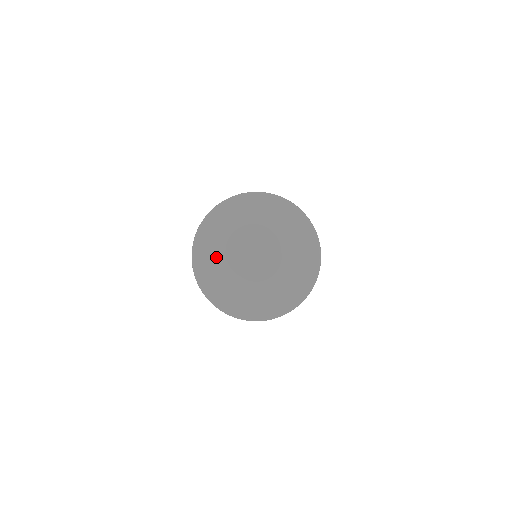
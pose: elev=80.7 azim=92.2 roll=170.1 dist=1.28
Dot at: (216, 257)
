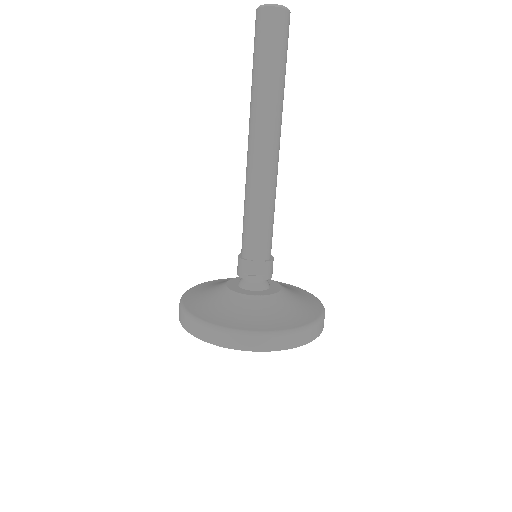
Dot at: (210, 290)
